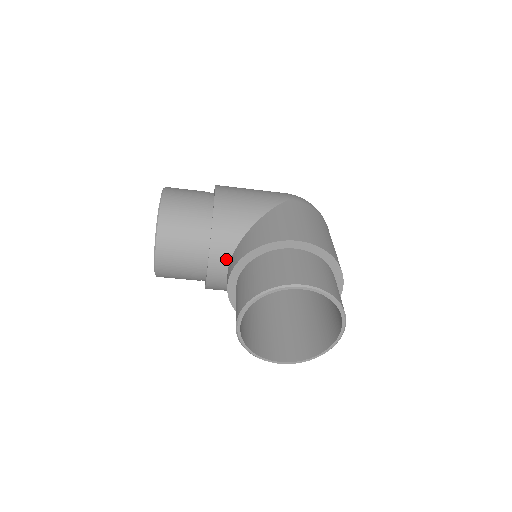
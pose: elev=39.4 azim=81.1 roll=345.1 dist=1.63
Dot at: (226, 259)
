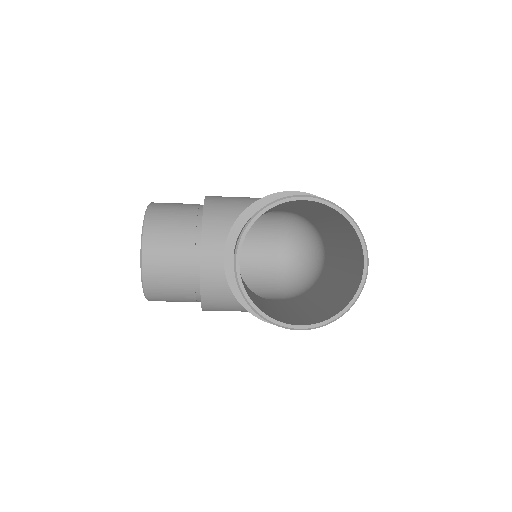
Dot at: (221, 242)
